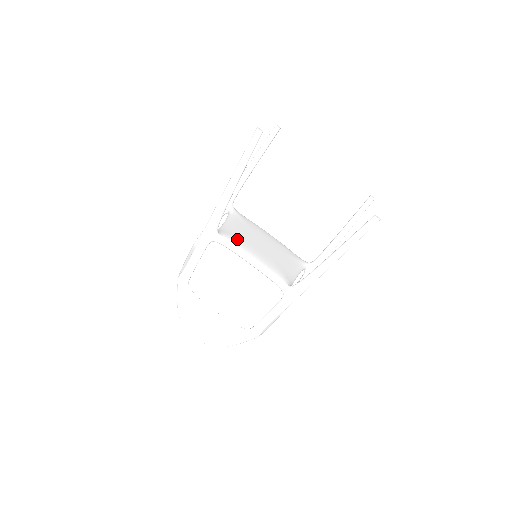
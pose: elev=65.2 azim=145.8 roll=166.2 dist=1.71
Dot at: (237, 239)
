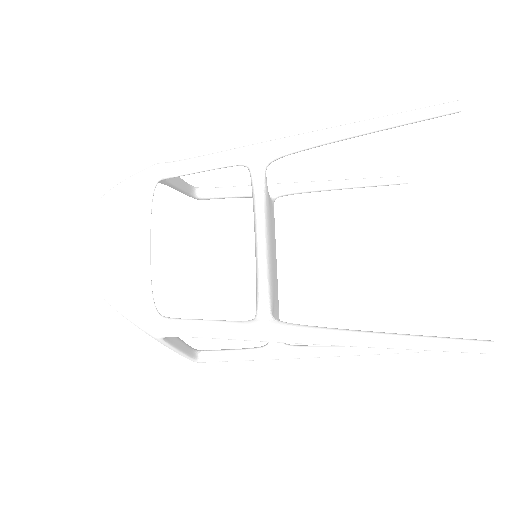
Dot at: (269, 206)
